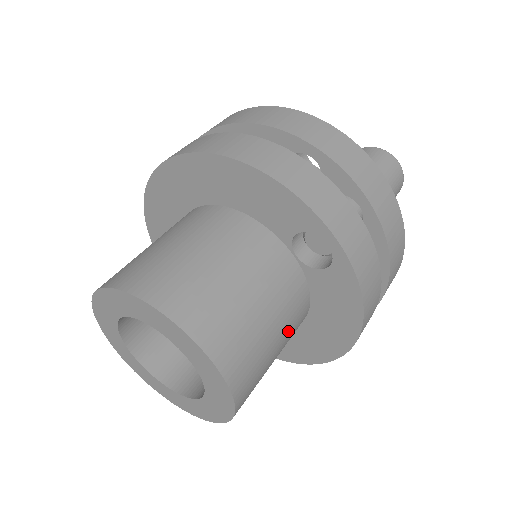
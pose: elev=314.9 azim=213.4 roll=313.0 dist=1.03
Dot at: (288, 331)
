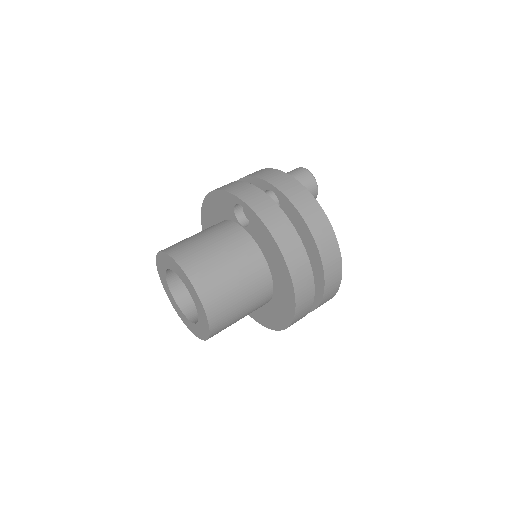
Dot at: (241, 263)
